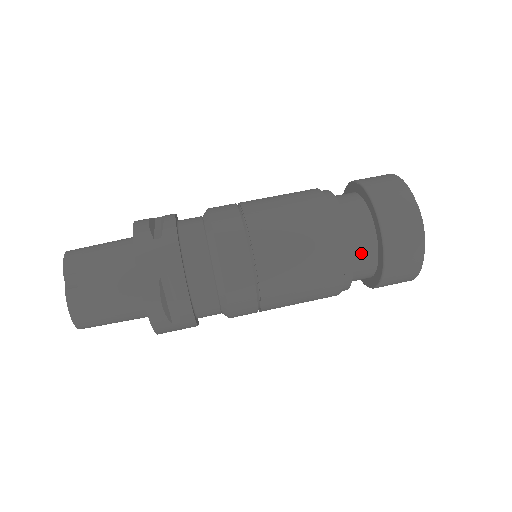
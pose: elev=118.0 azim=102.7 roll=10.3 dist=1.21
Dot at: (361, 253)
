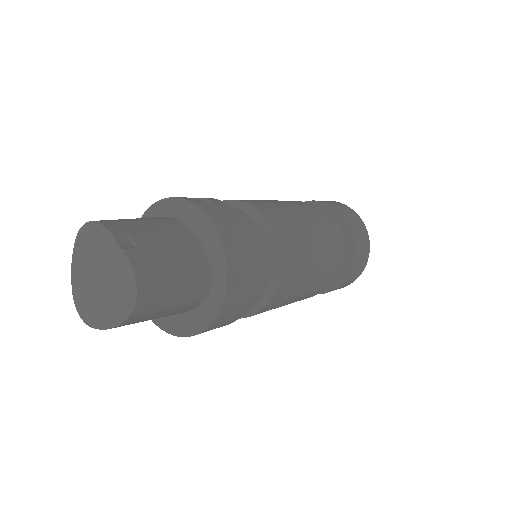
Dot at: occluded
